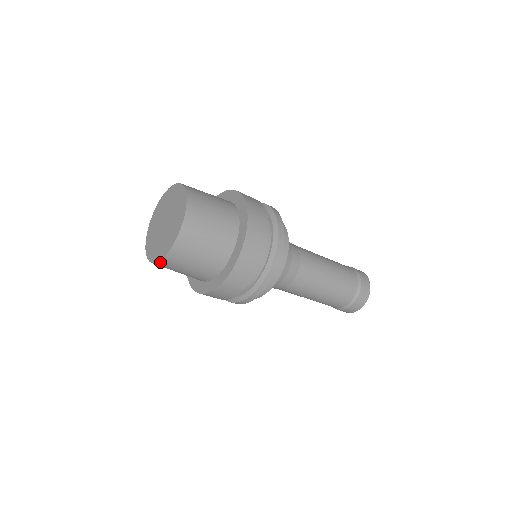
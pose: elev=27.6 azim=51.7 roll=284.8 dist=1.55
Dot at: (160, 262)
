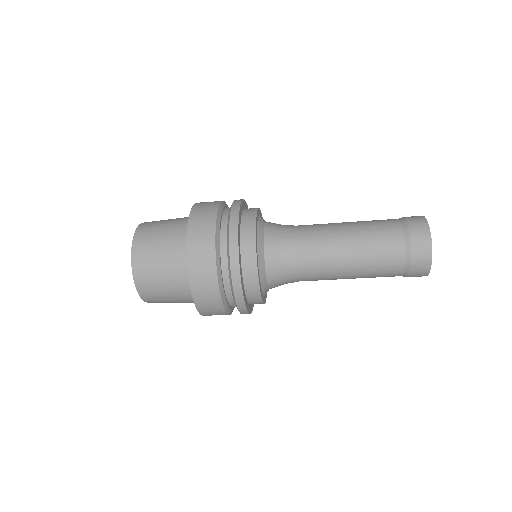
Dot at: (145, 300)
